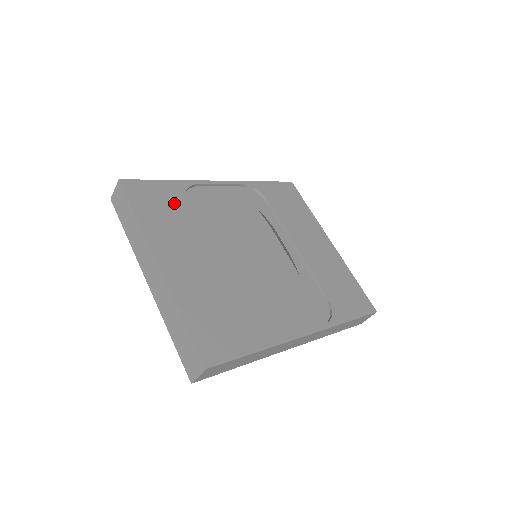
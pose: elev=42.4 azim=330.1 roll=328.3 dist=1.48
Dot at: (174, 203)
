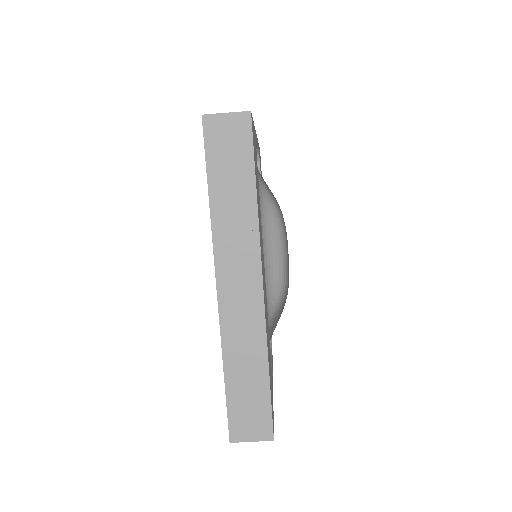
Dot at: occluded
